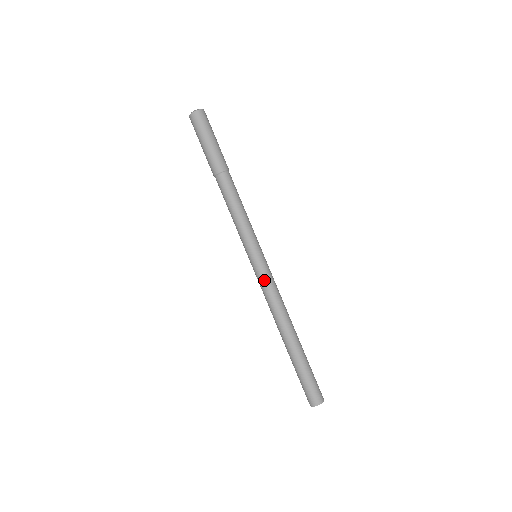
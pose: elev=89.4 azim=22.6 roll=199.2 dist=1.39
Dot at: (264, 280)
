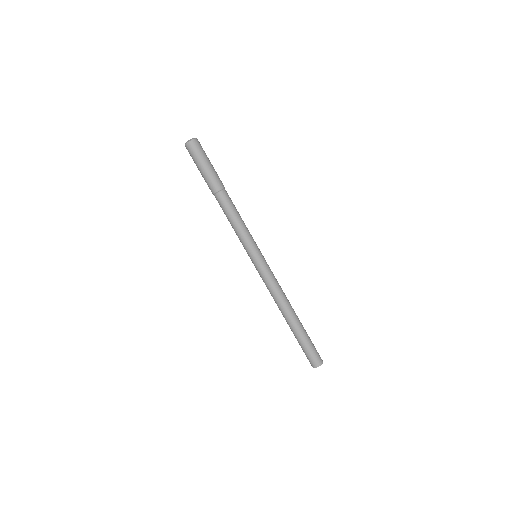
Dot at: (265, 275)
